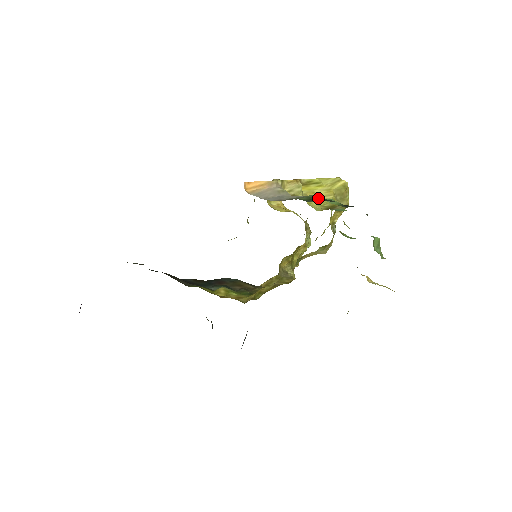
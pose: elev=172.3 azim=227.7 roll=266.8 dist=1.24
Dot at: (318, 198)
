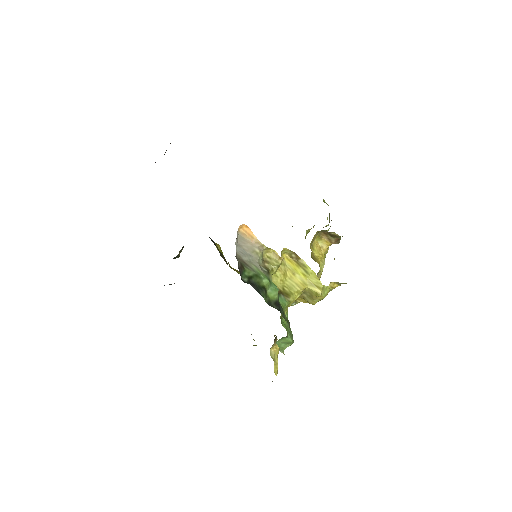
Dot at: (261, 282)
